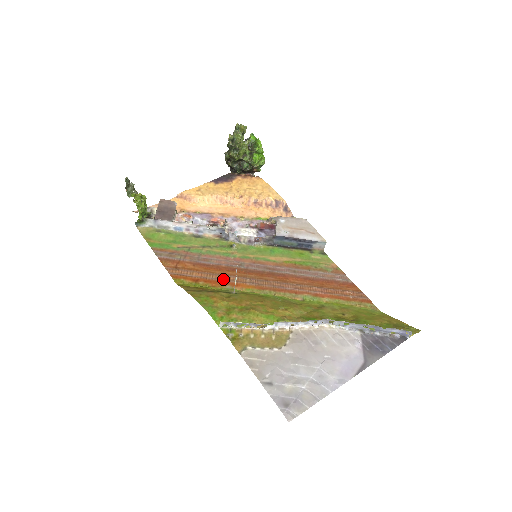
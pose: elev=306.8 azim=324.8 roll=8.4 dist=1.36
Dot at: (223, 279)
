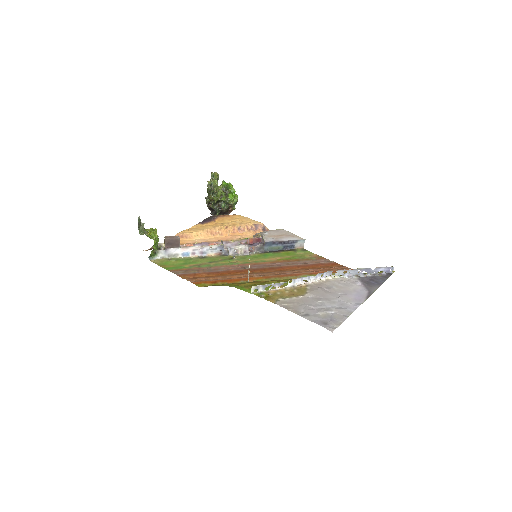
Dot at: (235, 277)
